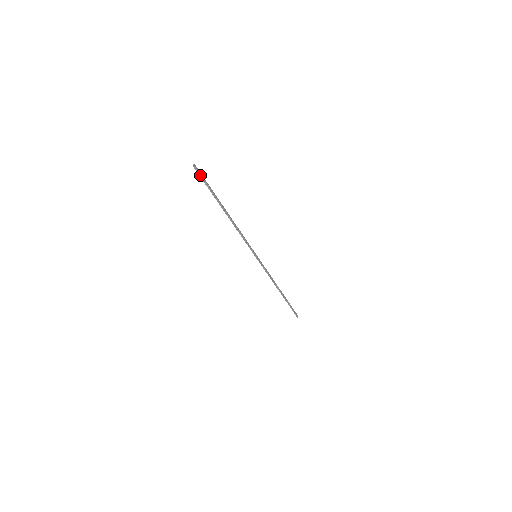
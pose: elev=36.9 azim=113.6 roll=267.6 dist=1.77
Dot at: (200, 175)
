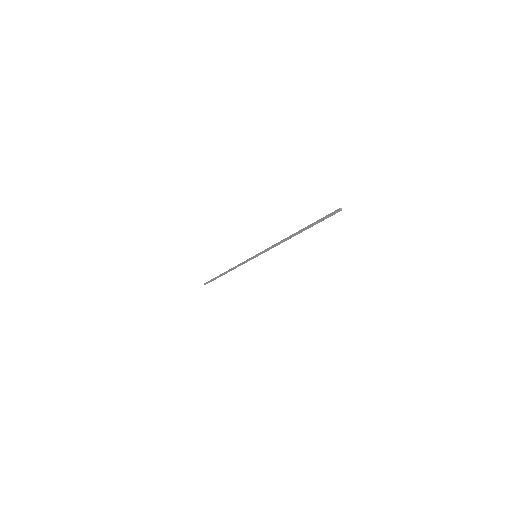
Dot at: (332, 215)
